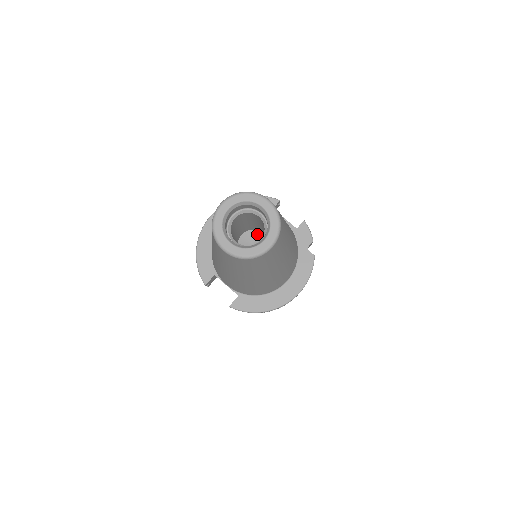
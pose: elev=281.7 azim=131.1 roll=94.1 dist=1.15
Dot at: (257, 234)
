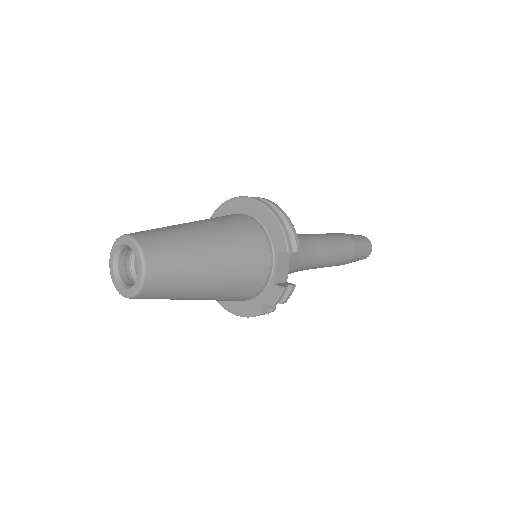
Dot at: occluded
